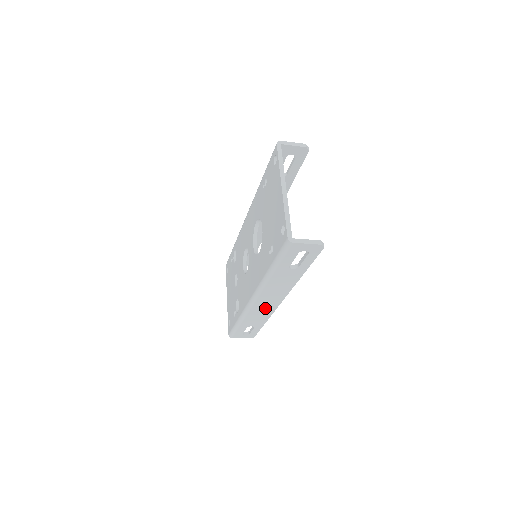
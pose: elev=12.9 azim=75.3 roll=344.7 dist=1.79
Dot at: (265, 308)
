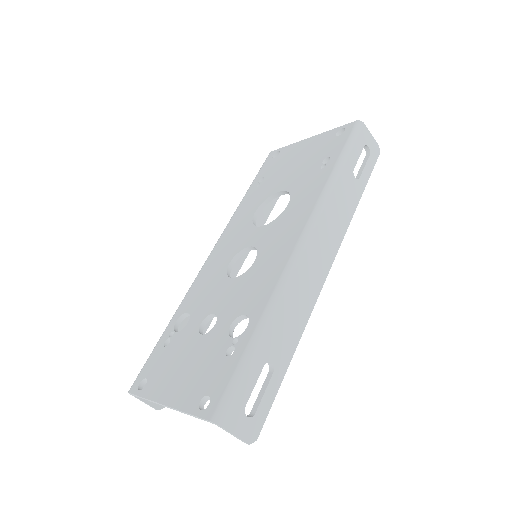
Dot at: (308, 283)
